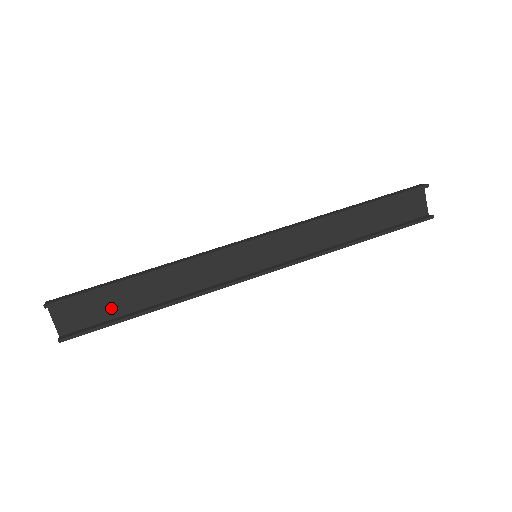
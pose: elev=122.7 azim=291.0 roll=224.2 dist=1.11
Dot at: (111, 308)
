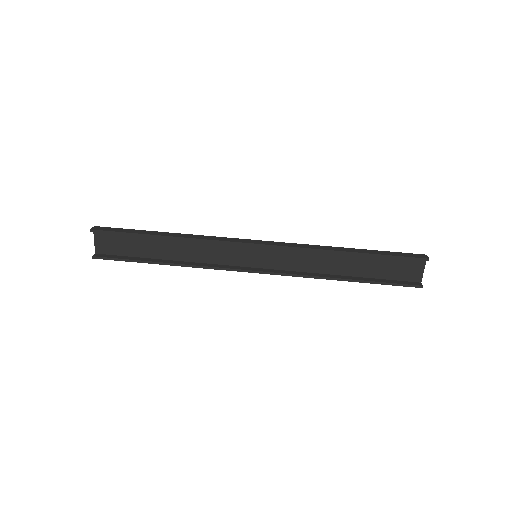
Dot at: (136, 249)
